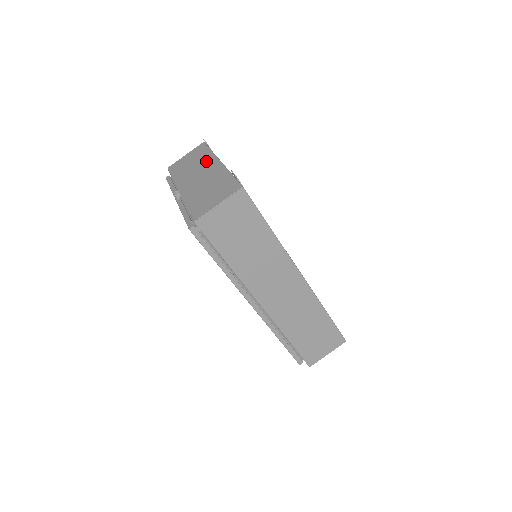
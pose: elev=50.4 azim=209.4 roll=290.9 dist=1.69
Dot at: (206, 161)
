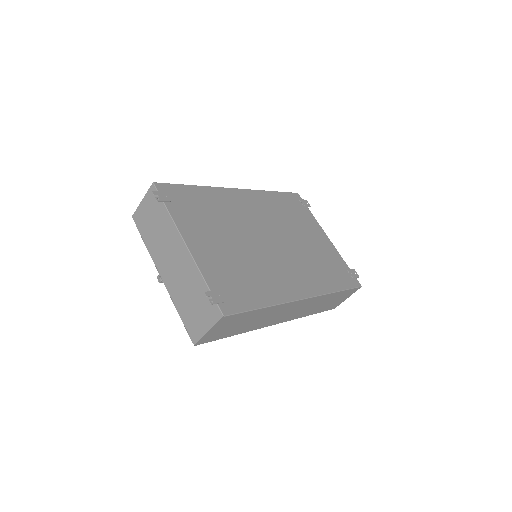
Dot at: (170, 234)
